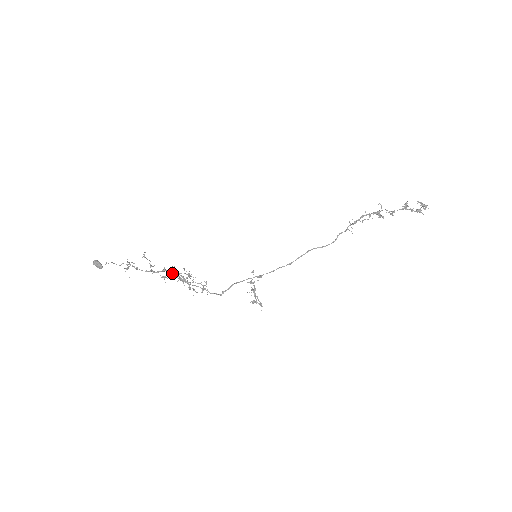
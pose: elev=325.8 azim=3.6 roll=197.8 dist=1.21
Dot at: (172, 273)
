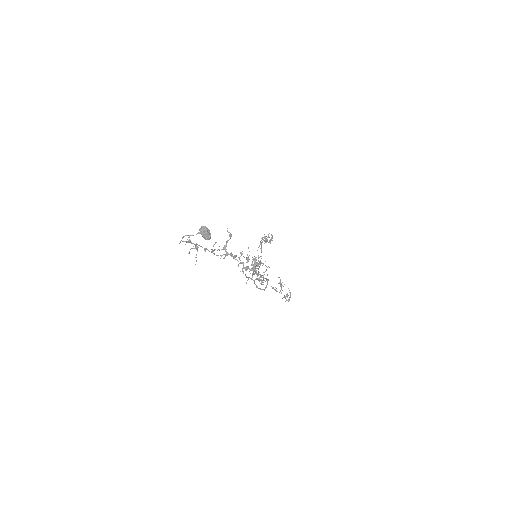
Dot at: occluded
